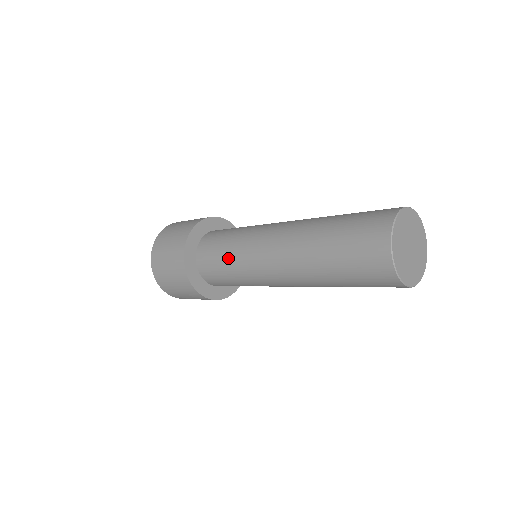
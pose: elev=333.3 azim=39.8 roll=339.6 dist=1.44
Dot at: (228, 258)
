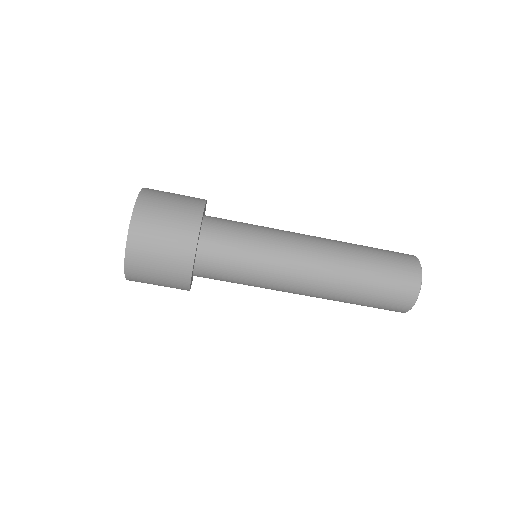
Dot at: (252, 251)
